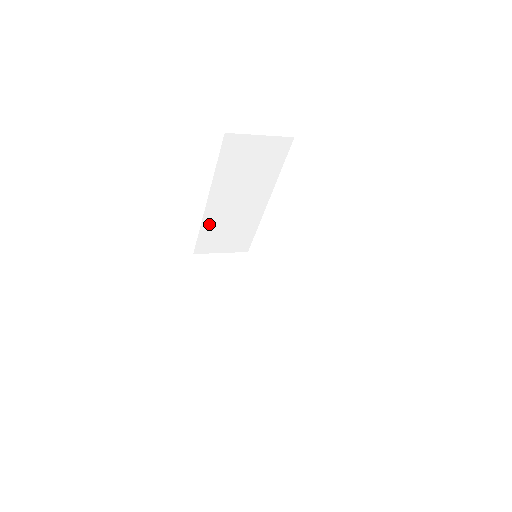
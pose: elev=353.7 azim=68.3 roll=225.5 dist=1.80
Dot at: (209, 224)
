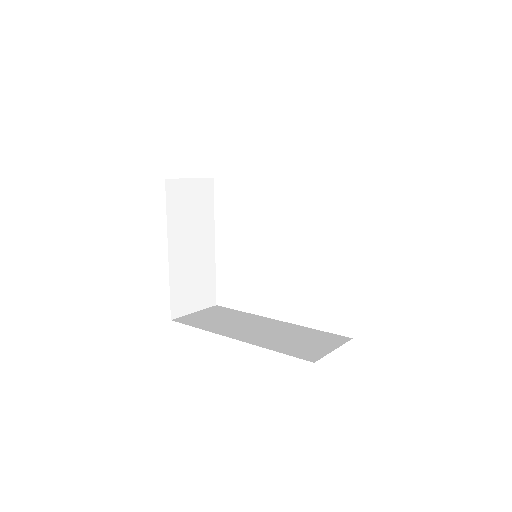
Dot at: occluded
